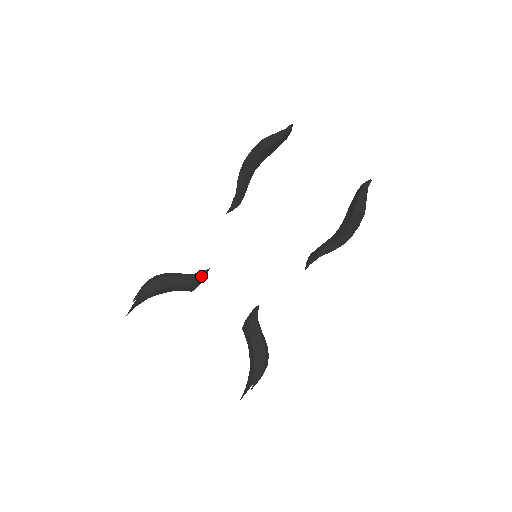
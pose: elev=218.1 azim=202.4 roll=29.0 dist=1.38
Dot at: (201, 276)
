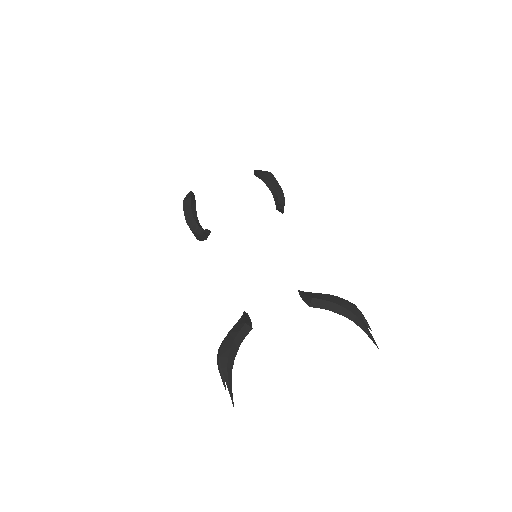
Dot at: (245, 315)
